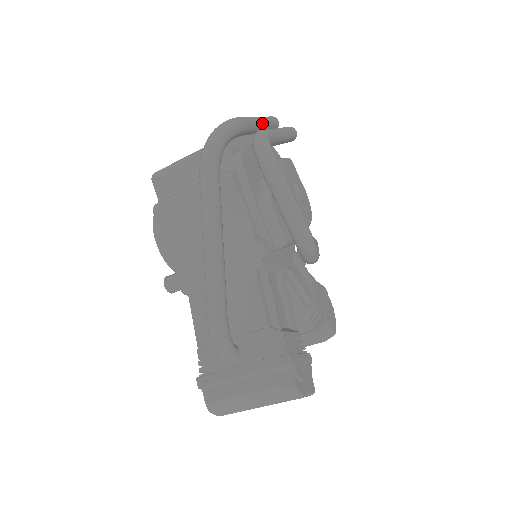
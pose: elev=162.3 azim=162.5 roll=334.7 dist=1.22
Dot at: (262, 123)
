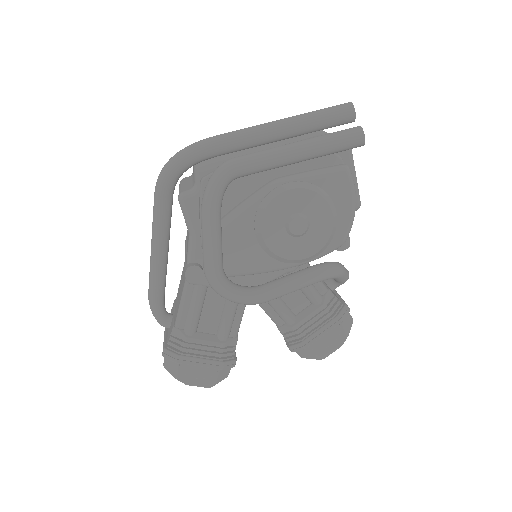
Dot at: (280, 133)
